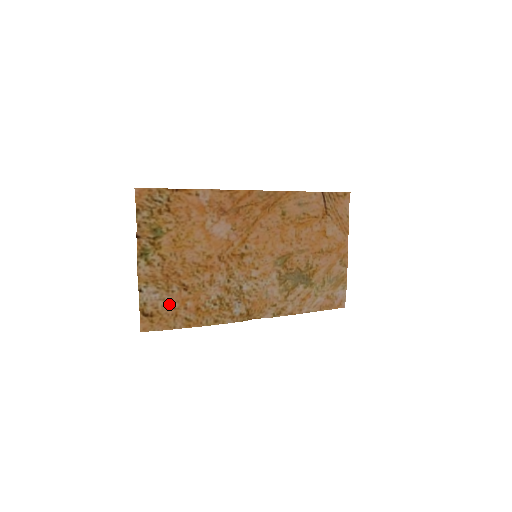
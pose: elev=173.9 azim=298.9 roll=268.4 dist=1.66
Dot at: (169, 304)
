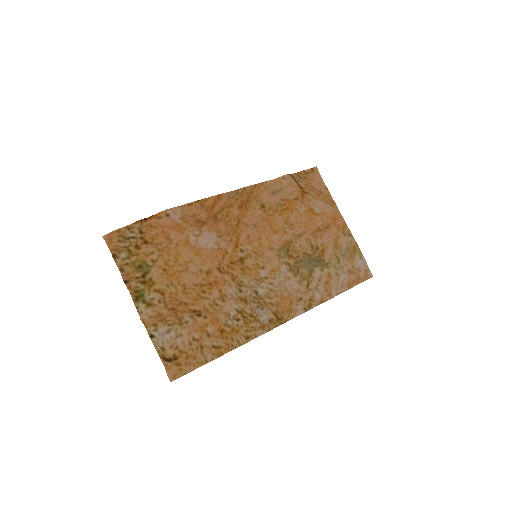
Dot at: (188, 338)
